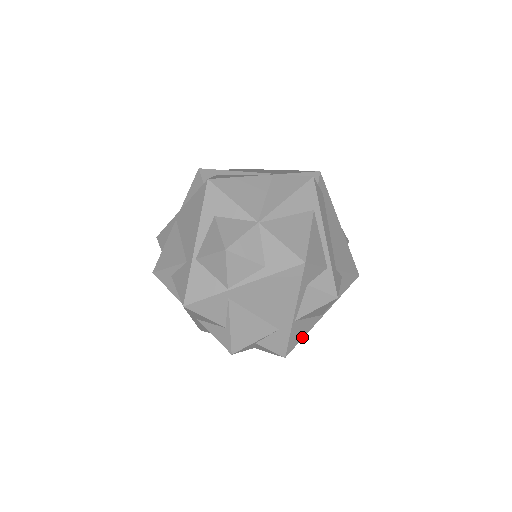
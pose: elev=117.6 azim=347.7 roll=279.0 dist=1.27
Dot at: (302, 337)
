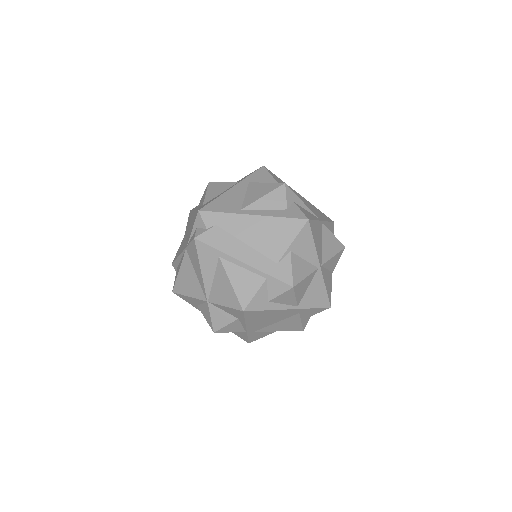
Dot at: (324, 290)
